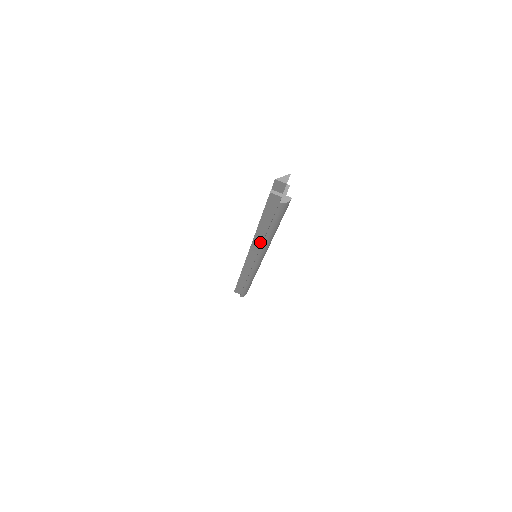
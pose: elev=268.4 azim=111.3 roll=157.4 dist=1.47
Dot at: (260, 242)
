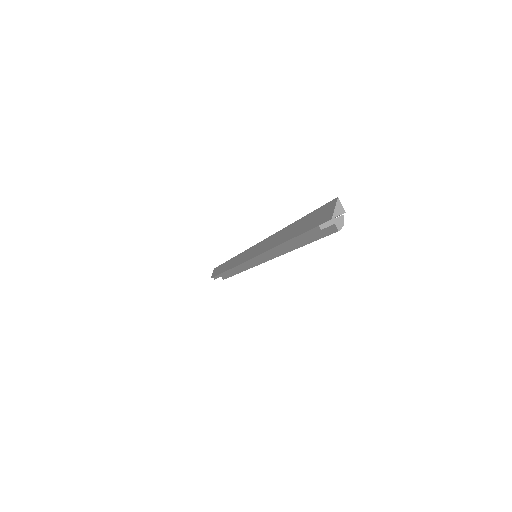
Dot at: (274, 252)
